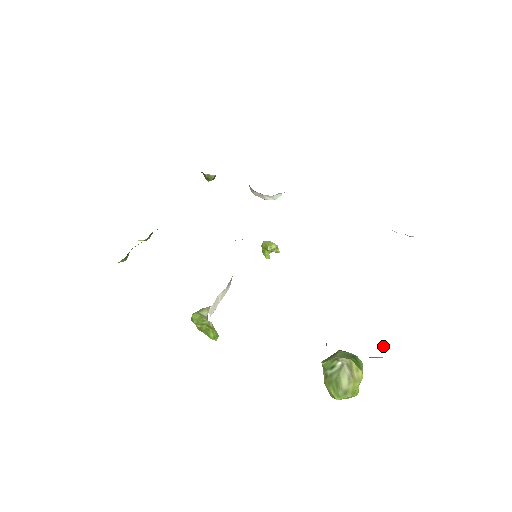
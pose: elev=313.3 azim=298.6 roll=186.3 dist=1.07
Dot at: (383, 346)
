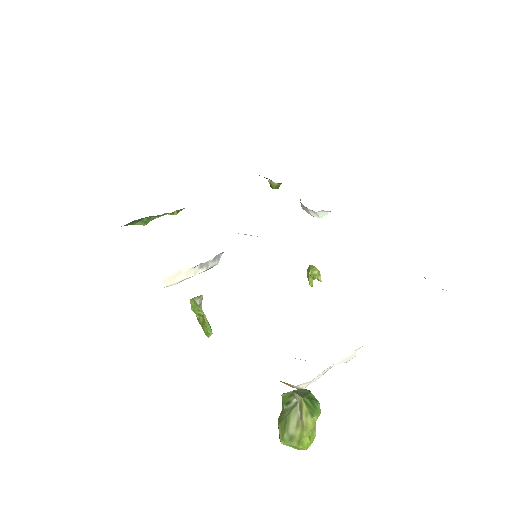
Dot at: occluded
